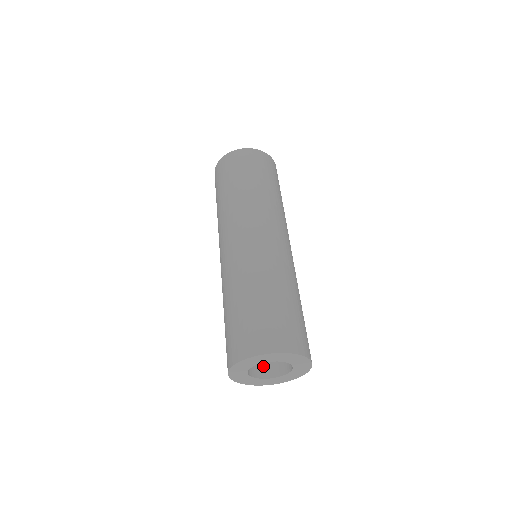
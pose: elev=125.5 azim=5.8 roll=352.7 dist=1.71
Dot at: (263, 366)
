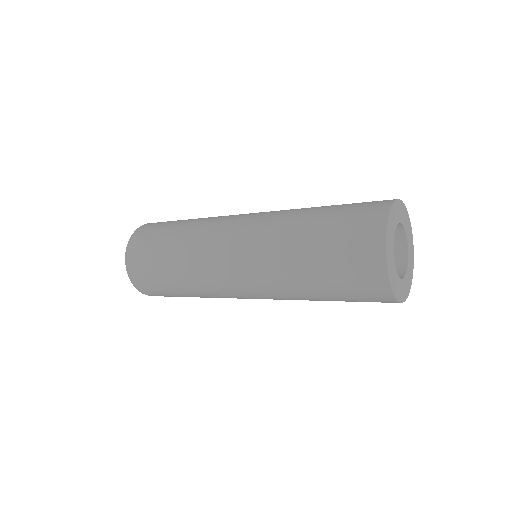
Dot at: occluded
